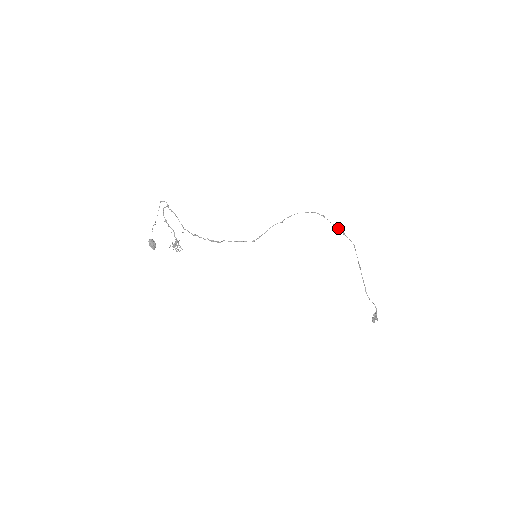
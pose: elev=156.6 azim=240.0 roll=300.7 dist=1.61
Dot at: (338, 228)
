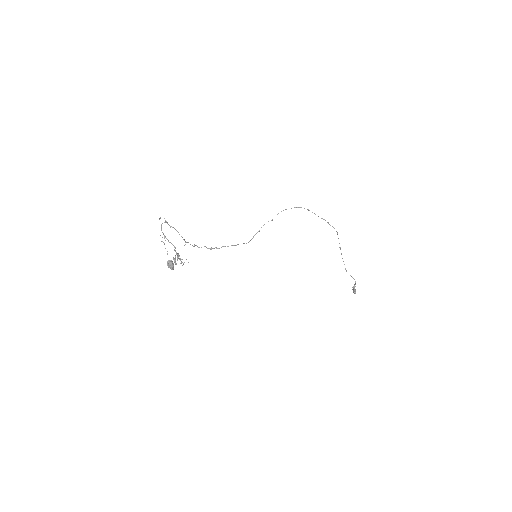
Dot at: (323, 219)
